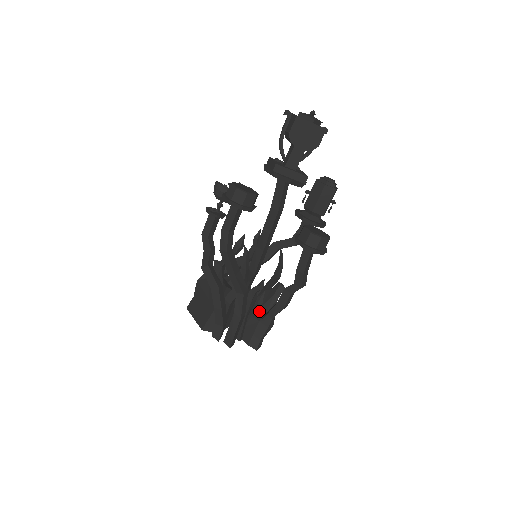
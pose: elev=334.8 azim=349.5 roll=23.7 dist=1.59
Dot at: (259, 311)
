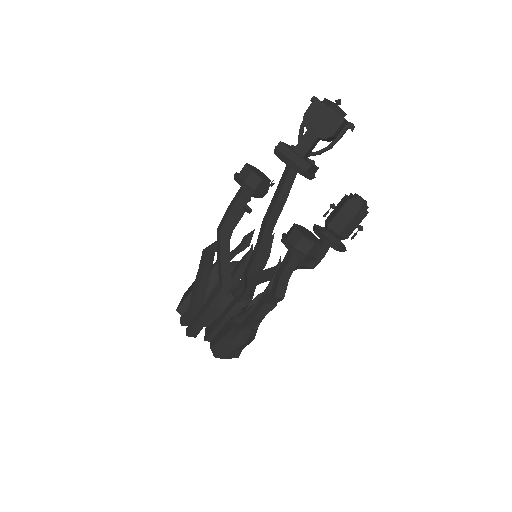
Dot at: (240, 321)
